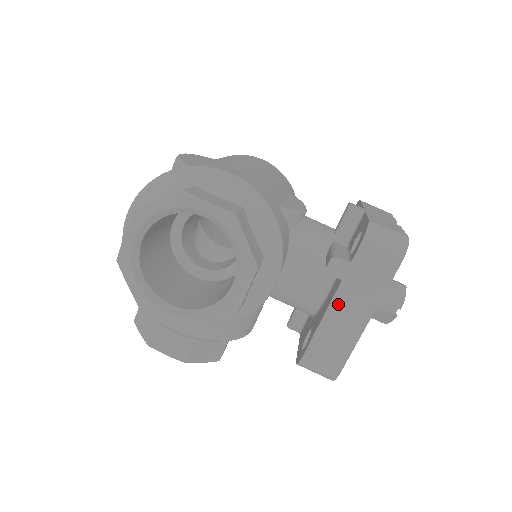
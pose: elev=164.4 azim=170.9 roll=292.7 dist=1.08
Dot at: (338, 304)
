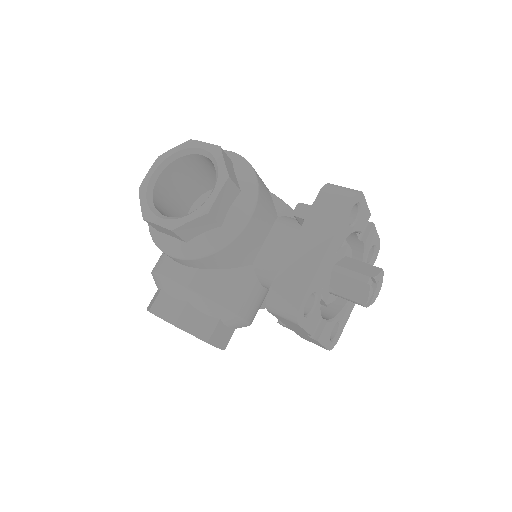
Dot at: (301, 239)
